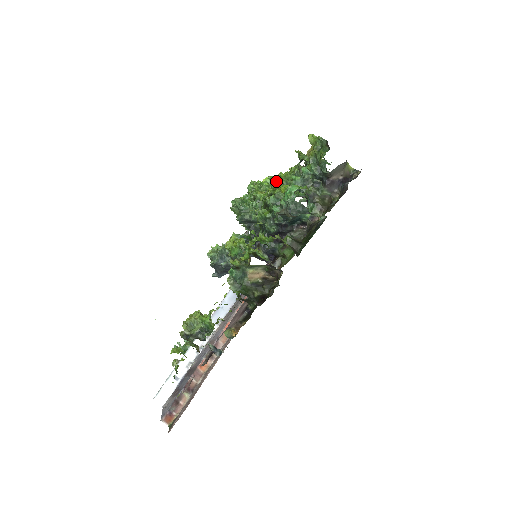
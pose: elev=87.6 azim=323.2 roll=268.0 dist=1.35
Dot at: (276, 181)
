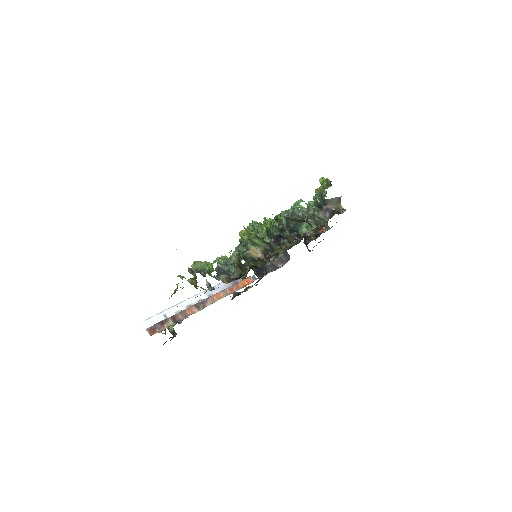
Dot at: occluded
